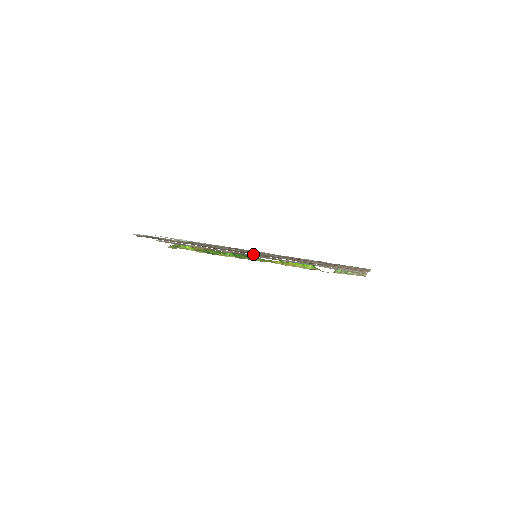
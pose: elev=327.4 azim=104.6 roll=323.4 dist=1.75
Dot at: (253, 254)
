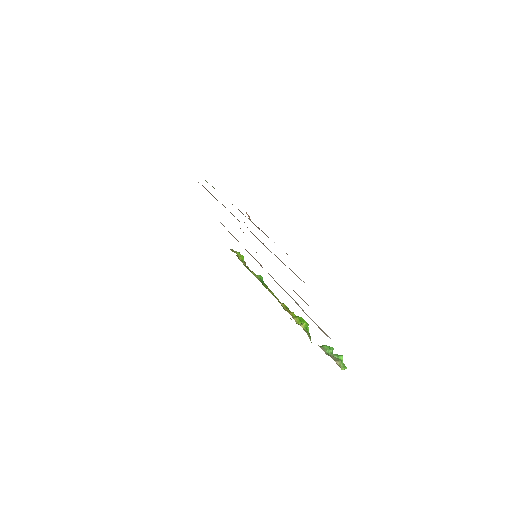
Dot at: occluded
